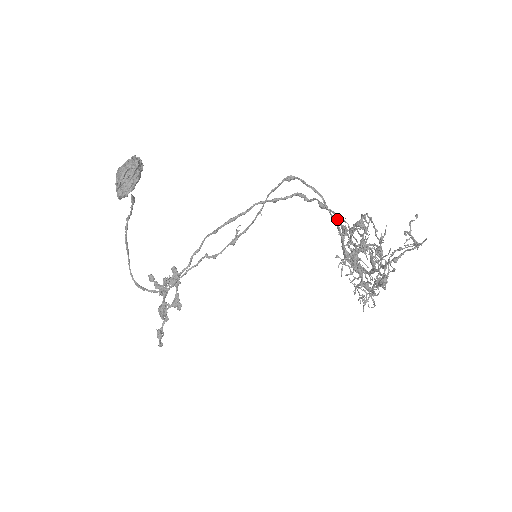
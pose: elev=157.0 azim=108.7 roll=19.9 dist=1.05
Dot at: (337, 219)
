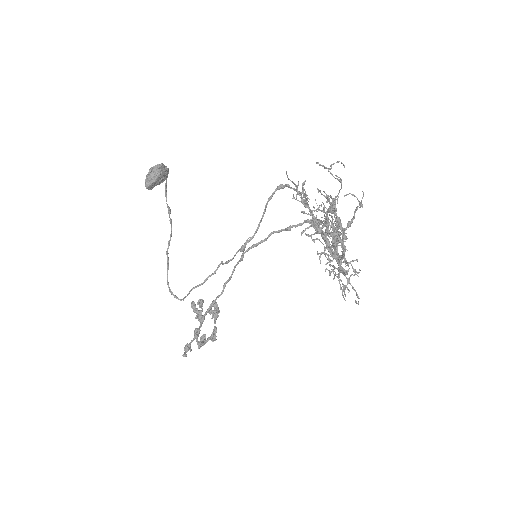
Dot at: (324, 222)
